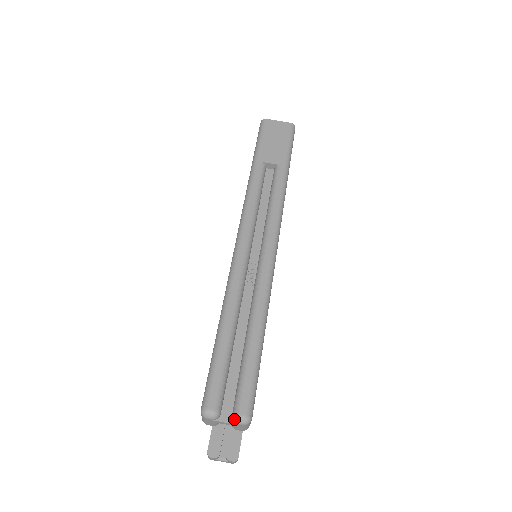
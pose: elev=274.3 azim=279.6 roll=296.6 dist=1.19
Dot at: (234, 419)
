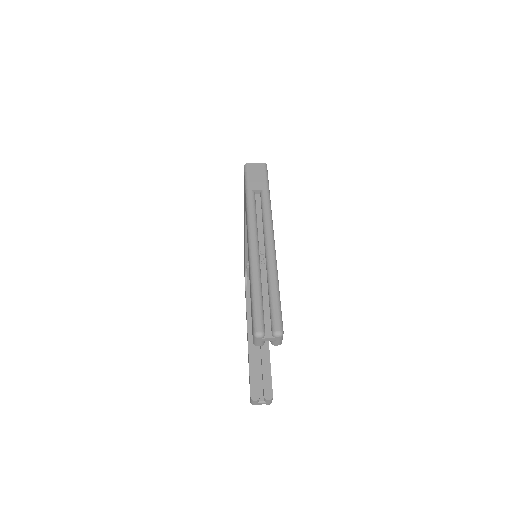
Dot at: (274, 335)
